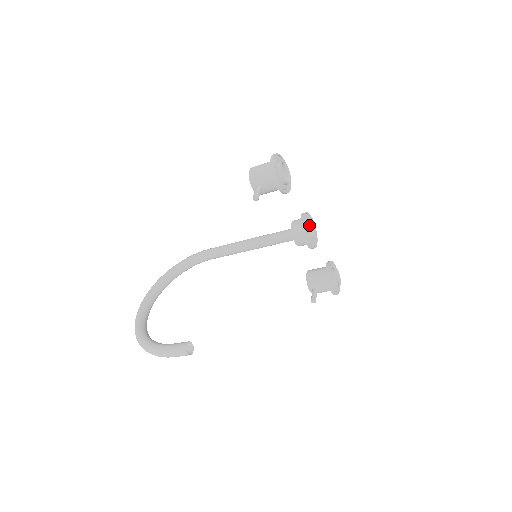
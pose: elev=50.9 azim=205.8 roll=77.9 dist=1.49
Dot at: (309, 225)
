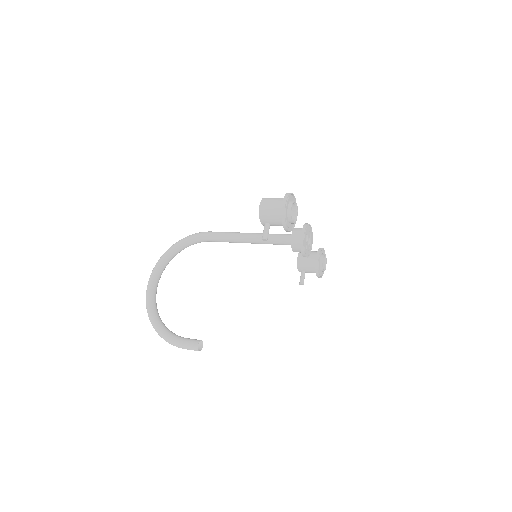
Dot at: (307, 235)
